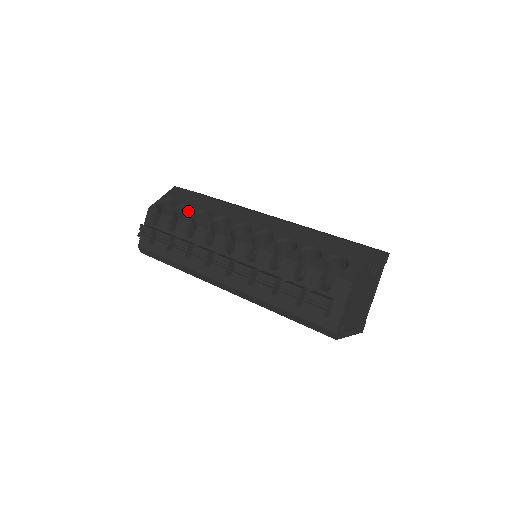
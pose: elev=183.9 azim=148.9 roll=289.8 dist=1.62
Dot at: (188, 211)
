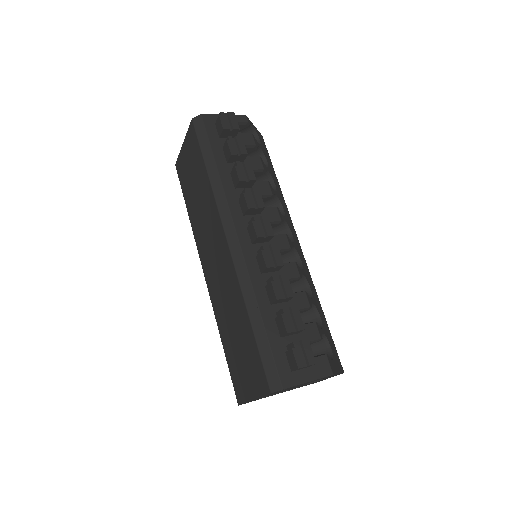
Dot at: occluded
